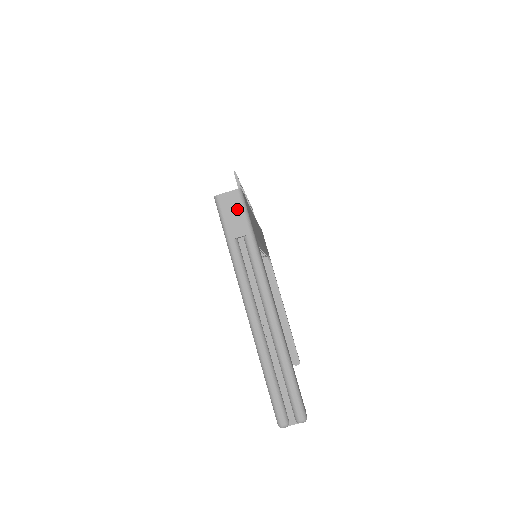
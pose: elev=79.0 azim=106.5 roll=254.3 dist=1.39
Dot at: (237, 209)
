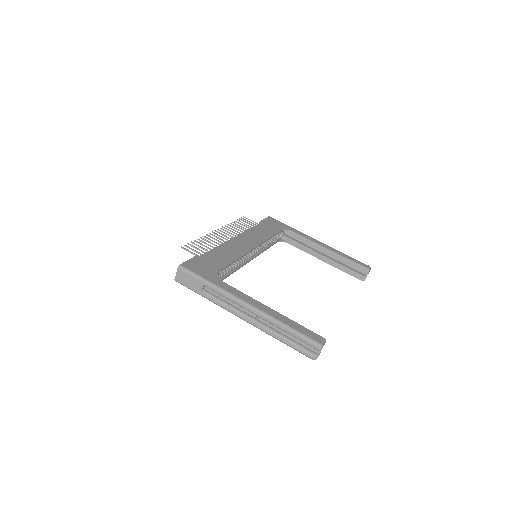
Dot at: (188, 277)
